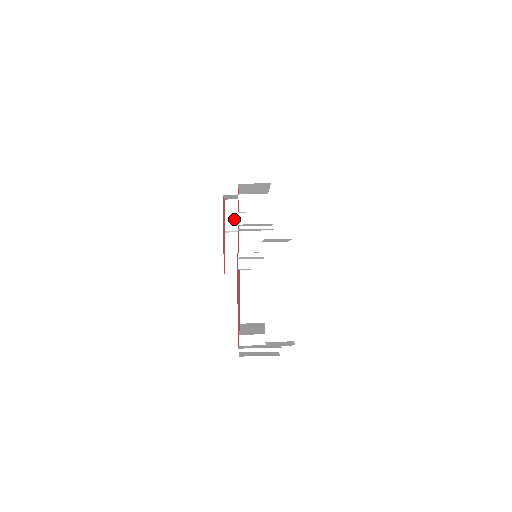
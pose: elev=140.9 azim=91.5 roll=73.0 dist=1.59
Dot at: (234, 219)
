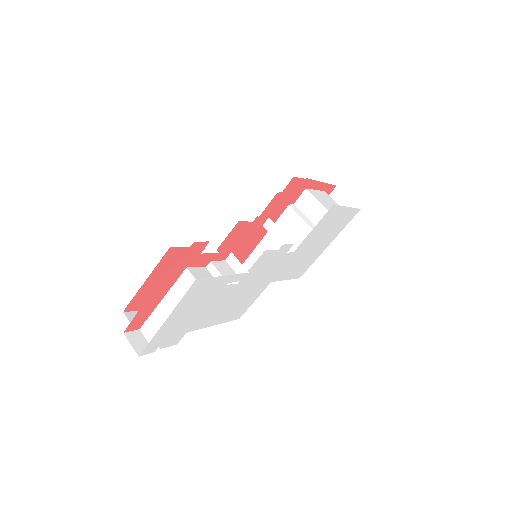
Dot at: occluded
